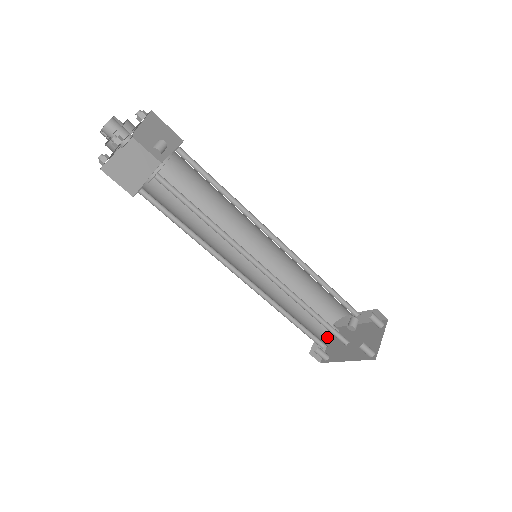
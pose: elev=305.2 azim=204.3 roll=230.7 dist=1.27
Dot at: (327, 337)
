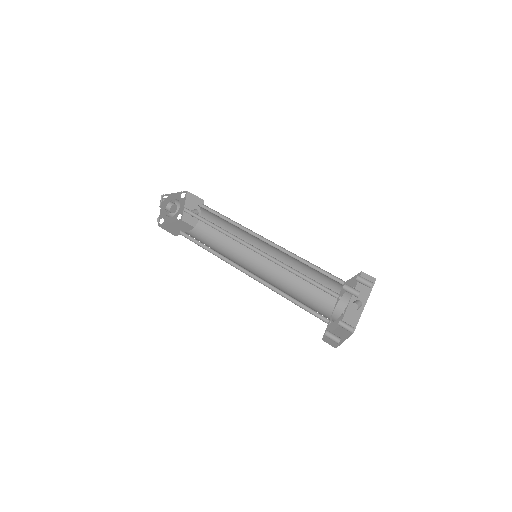
Dot at: (345, 336)
